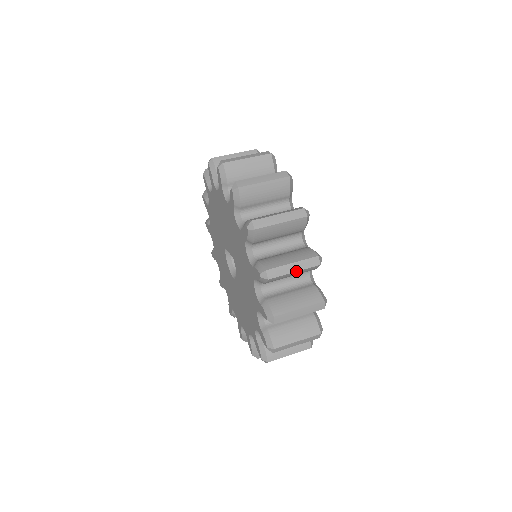
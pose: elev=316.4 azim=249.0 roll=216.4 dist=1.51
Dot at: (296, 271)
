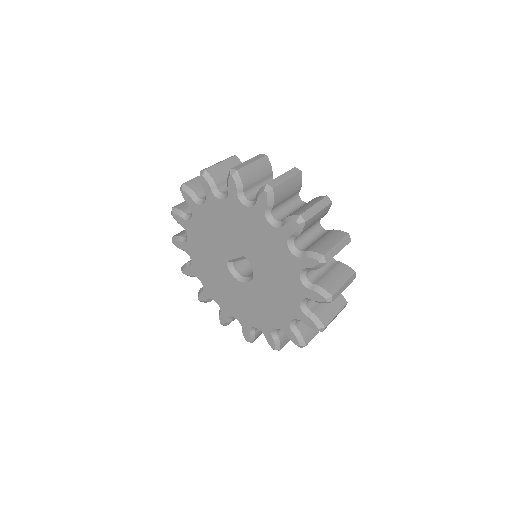
Dot at: (320, 211)
